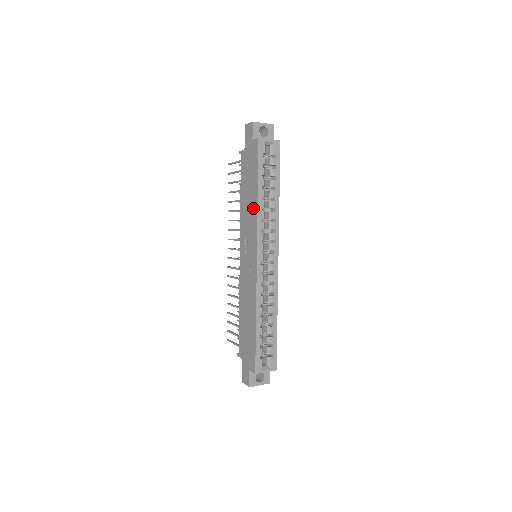
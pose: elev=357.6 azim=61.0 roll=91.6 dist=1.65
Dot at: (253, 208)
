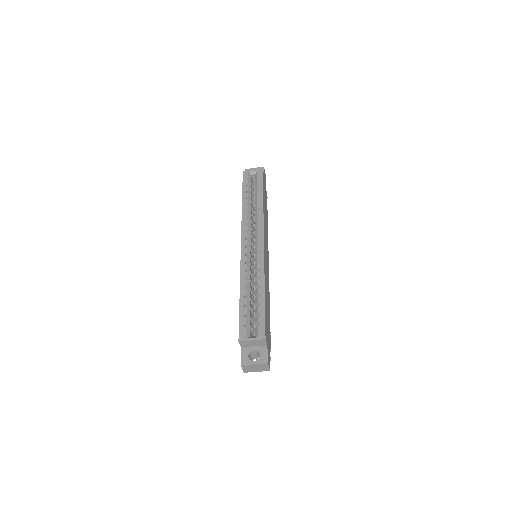
Dot at: occluded
